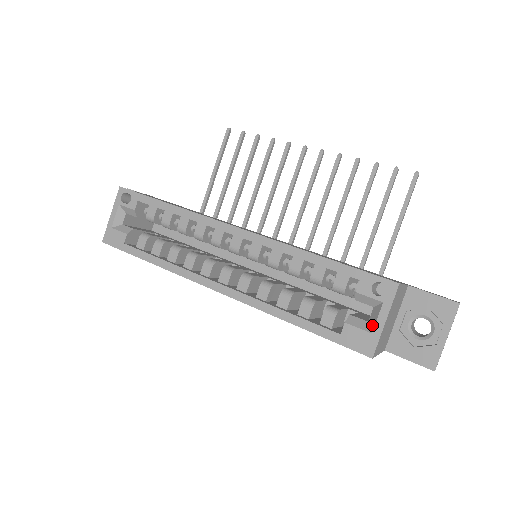
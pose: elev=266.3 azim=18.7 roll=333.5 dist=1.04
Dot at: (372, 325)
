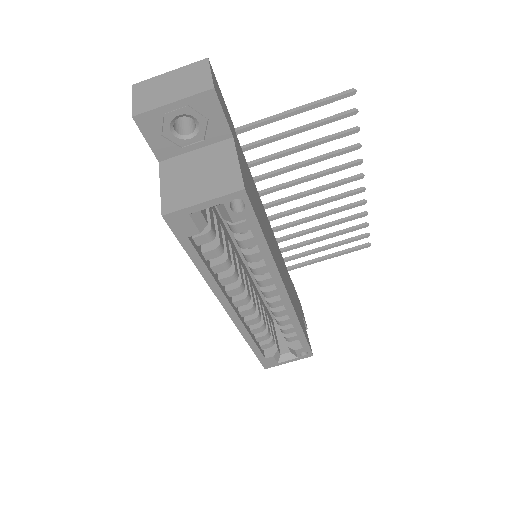
Dot at: (282, 360)
